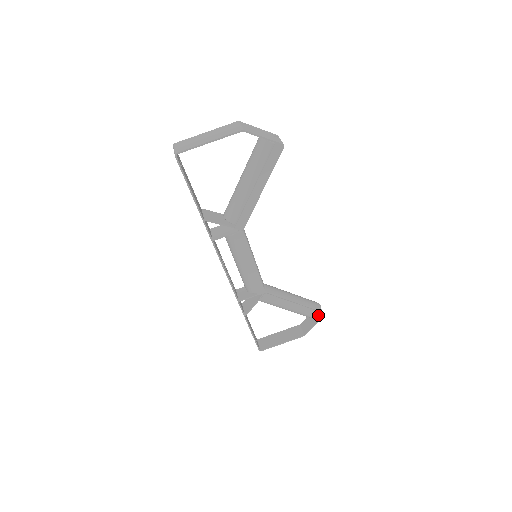
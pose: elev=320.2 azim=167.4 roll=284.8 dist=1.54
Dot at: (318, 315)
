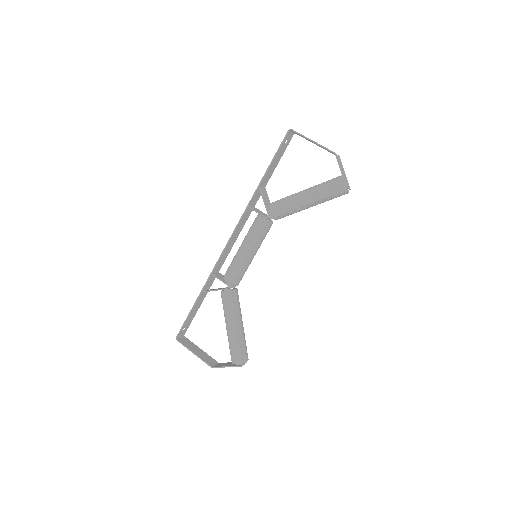
Dot at: (238, 360)
